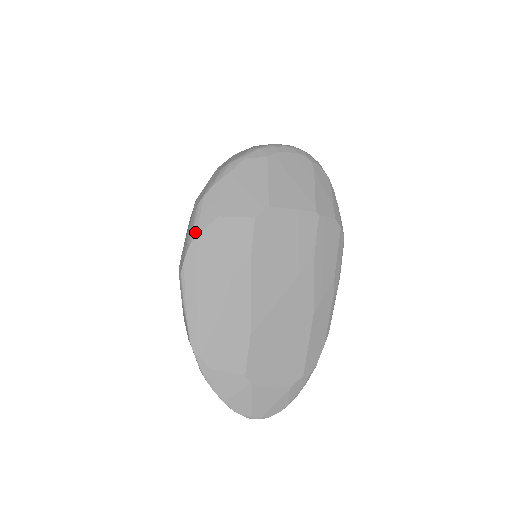
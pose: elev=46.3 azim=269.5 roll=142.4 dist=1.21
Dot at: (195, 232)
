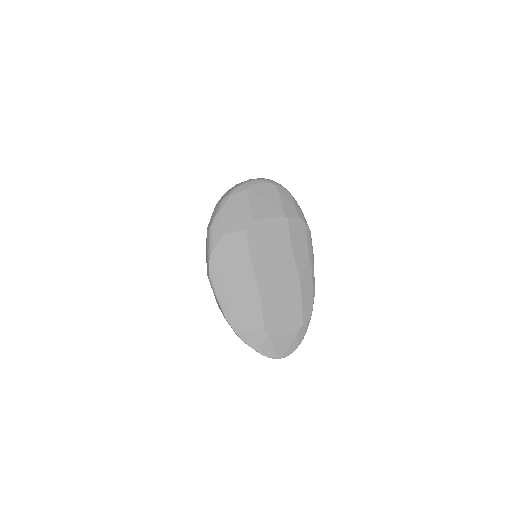
Dot at: (211, 248)
